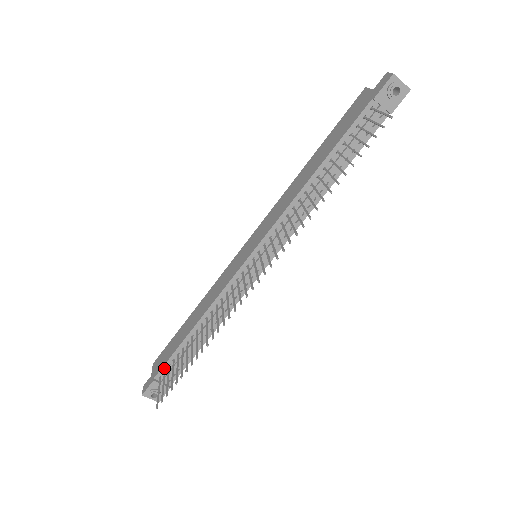
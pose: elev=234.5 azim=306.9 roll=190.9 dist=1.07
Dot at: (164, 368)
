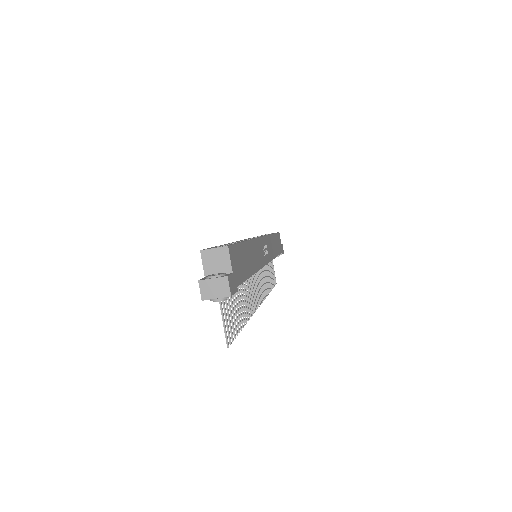
Dot at: occluded
